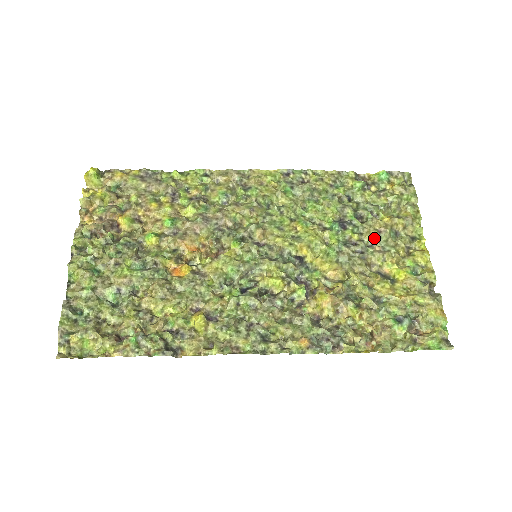
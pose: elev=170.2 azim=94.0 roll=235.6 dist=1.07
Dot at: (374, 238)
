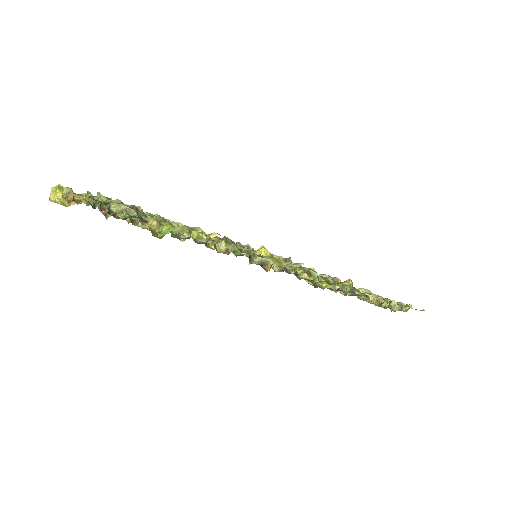
Dot at: occluded
